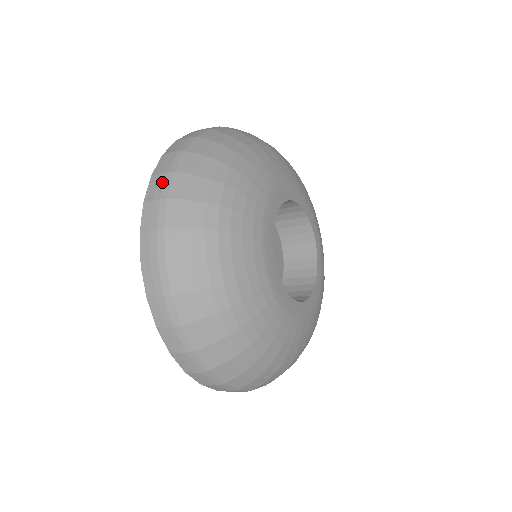
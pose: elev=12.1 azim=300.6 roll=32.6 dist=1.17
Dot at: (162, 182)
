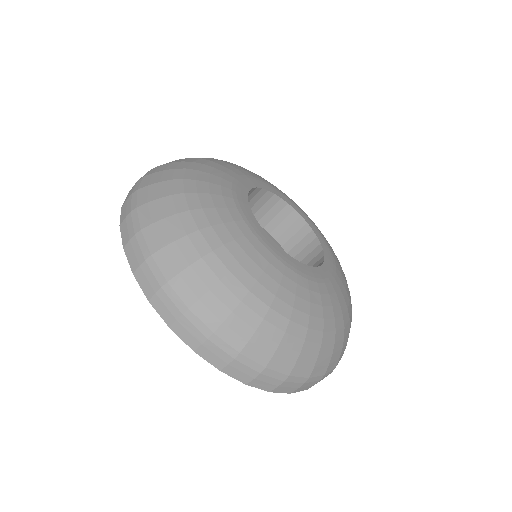
Dot at: (130, 222)
